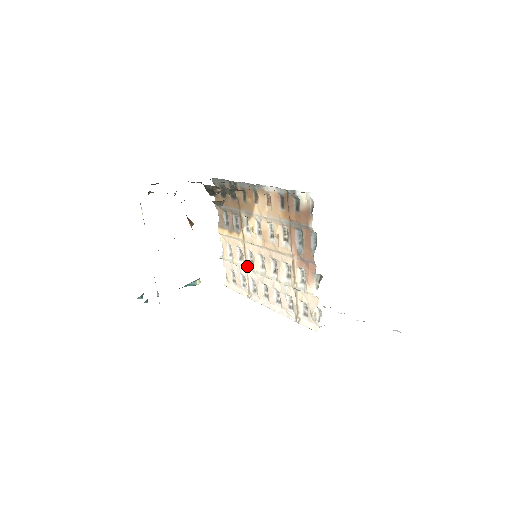
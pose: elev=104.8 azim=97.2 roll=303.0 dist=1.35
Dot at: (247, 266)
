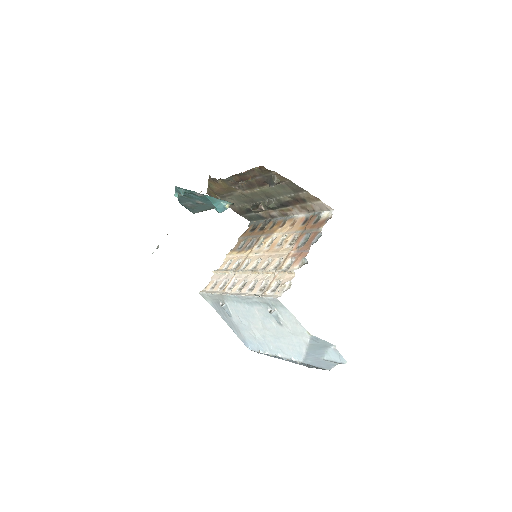
Dot at: (238, 270)
